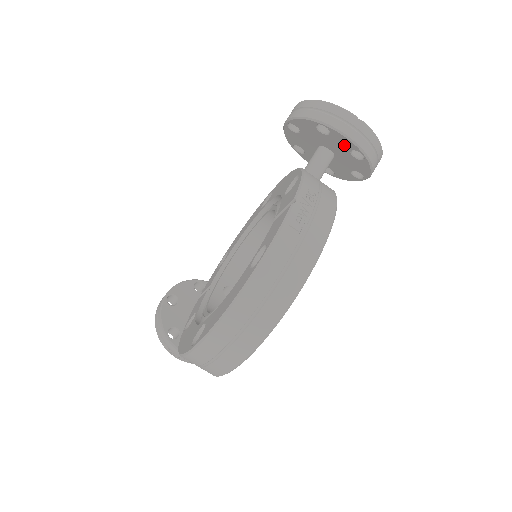
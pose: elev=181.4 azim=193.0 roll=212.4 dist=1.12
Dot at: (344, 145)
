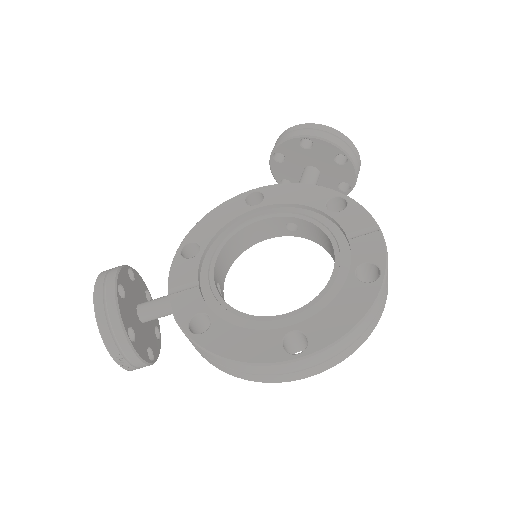
Dot at: (343, 177)
